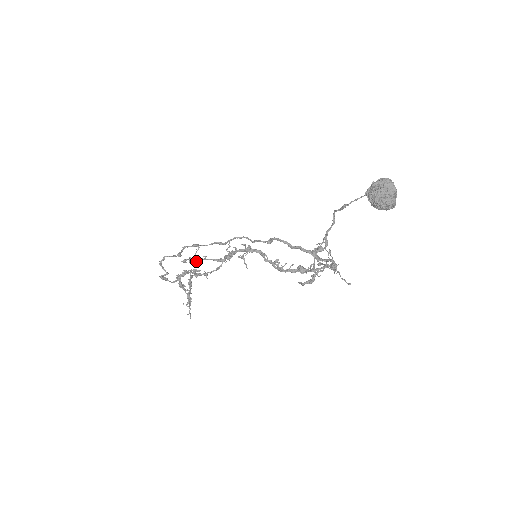
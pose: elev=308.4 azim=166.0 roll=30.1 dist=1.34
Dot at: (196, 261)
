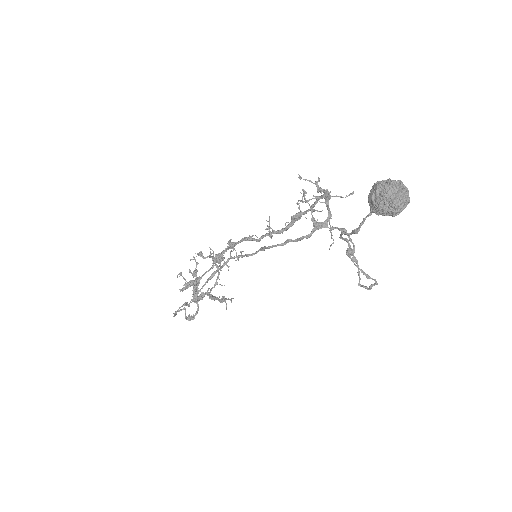
Dot at: (195, 285)
